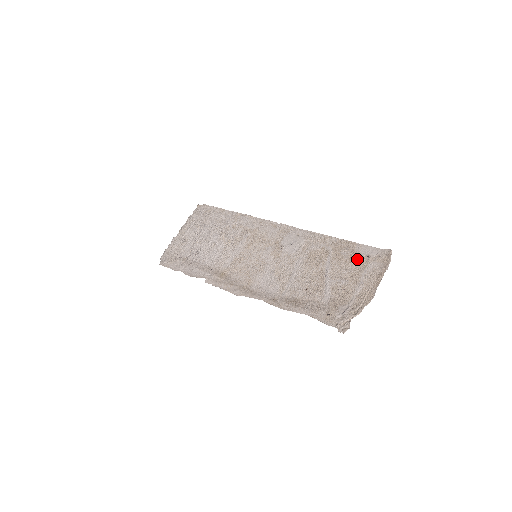
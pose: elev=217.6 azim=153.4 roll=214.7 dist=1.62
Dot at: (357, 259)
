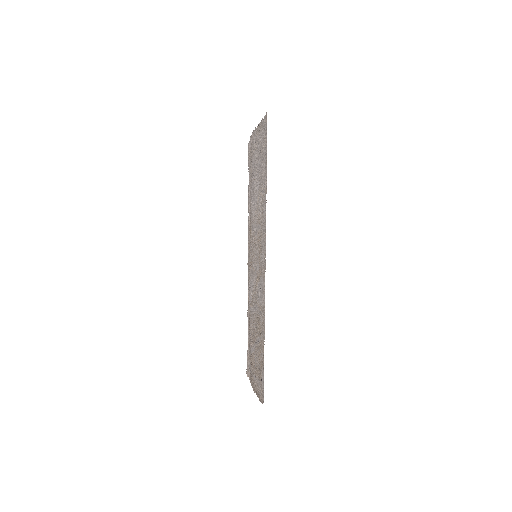
Dot at: (260, 369)
